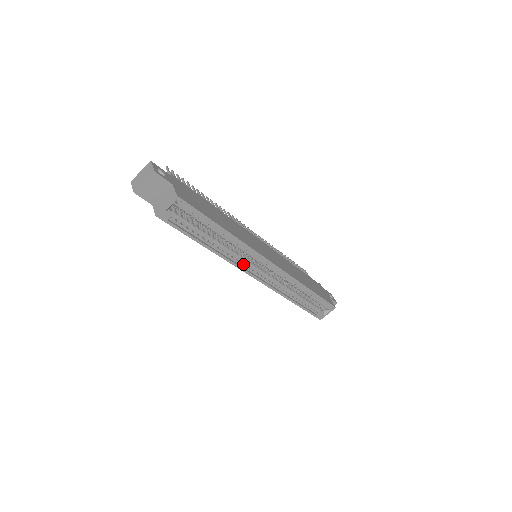
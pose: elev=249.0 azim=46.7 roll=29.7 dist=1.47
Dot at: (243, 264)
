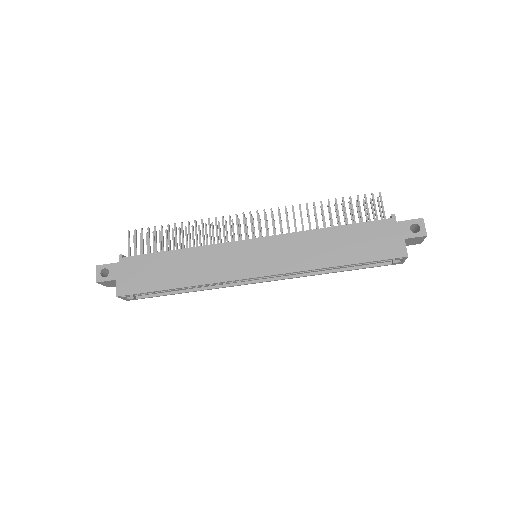
Dot at: (235, 282)
